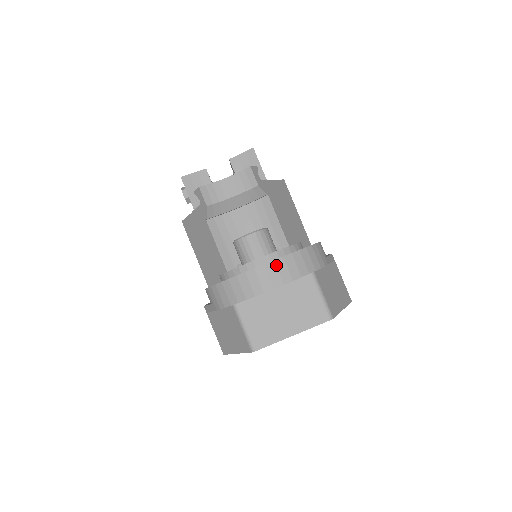
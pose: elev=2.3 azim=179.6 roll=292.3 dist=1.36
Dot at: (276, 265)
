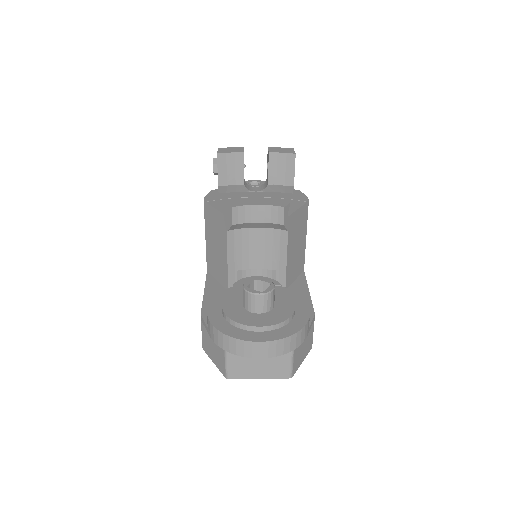
Dot at: (269, 345)
